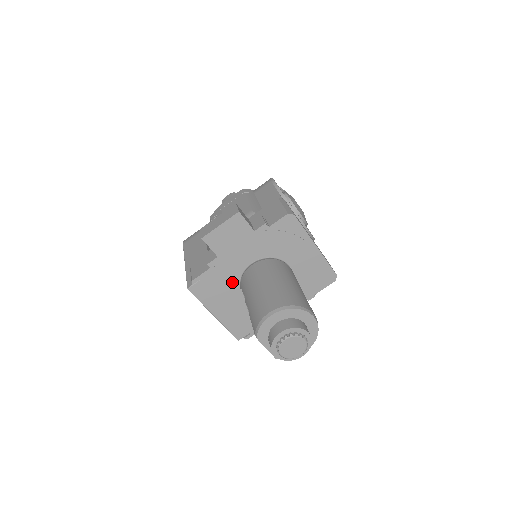
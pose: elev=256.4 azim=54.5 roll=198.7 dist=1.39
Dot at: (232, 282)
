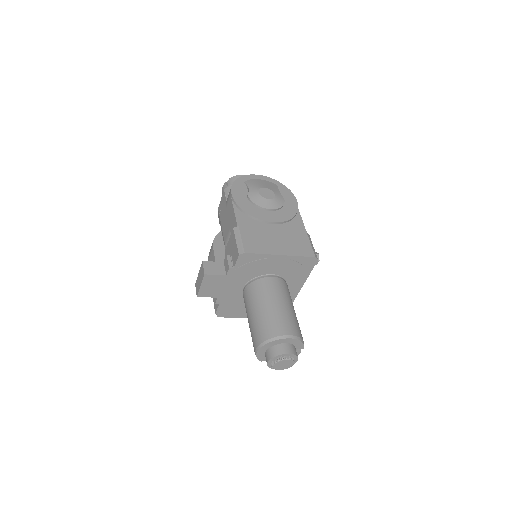
Dot at: (241, 301)
